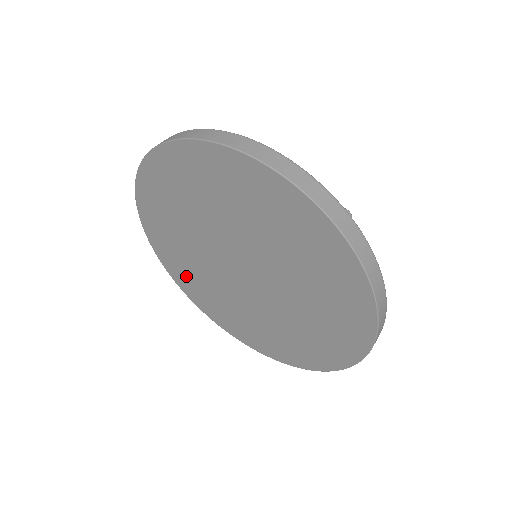
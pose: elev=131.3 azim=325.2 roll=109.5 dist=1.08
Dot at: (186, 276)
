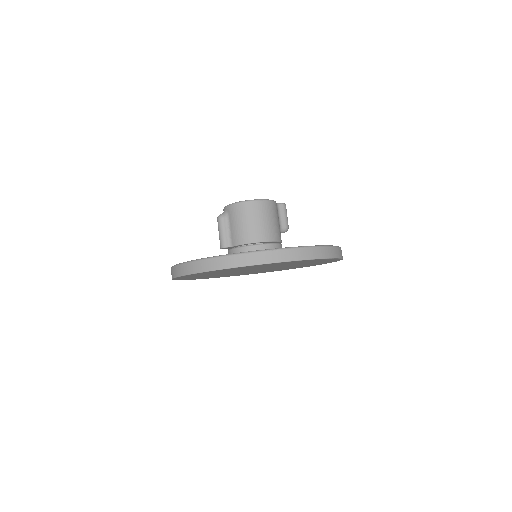
Dot at: occluded
